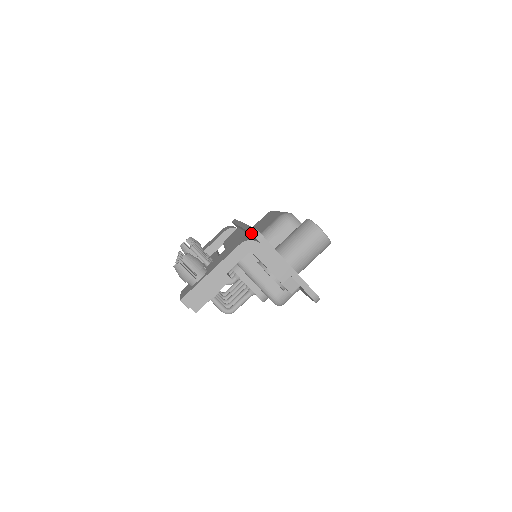
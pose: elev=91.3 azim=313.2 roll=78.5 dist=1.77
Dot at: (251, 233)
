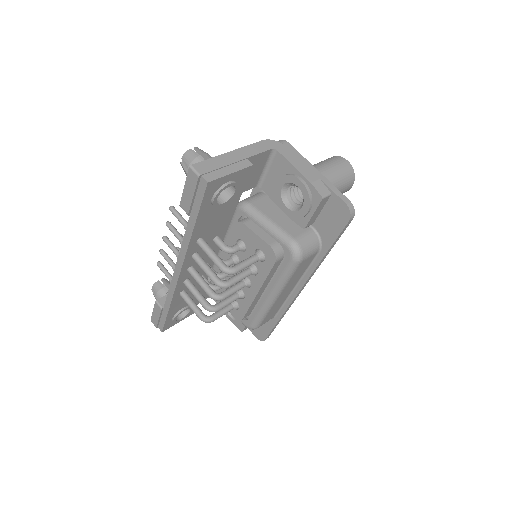
Dot at: occluded
